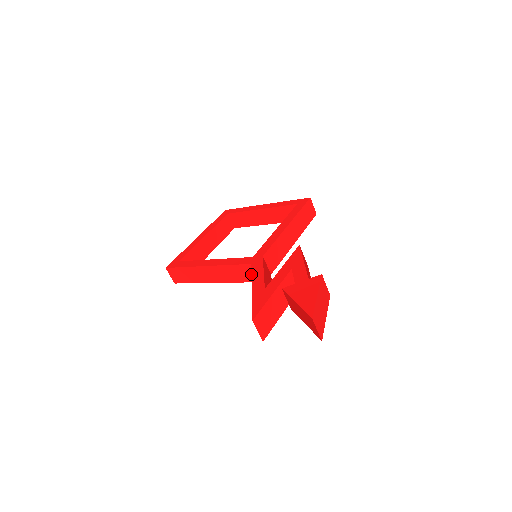
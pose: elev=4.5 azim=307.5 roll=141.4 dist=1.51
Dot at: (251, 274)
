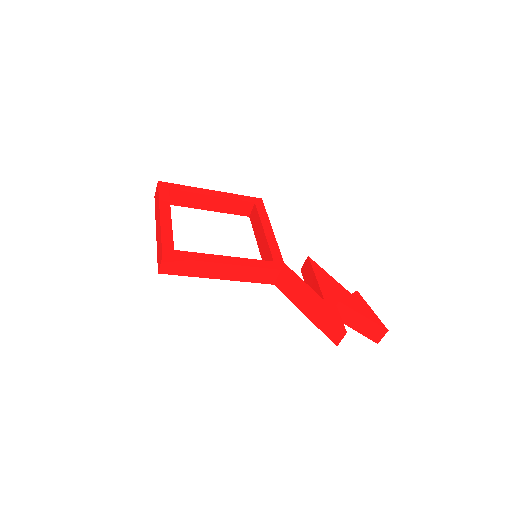
Dot at: (272, 277)
